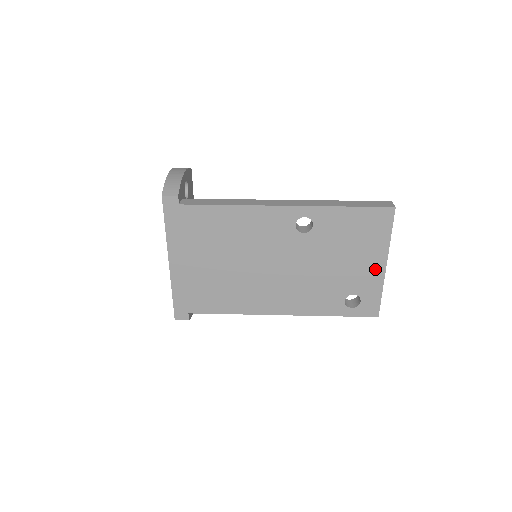
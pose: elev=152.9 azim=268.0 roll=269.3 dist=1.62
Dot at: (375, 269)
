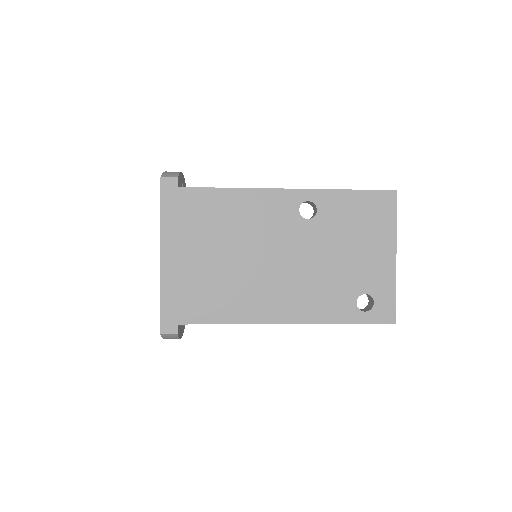
Dot at: (385, 261)
